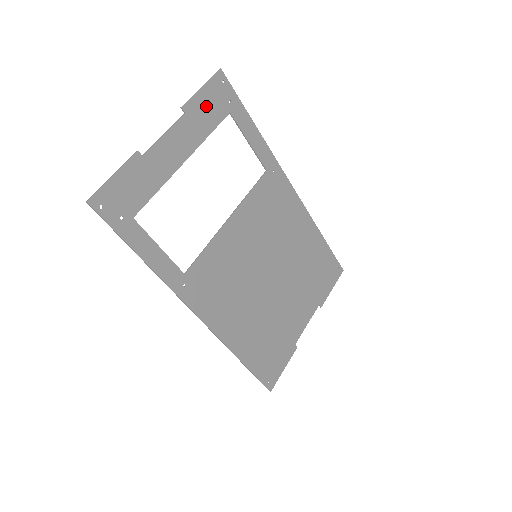
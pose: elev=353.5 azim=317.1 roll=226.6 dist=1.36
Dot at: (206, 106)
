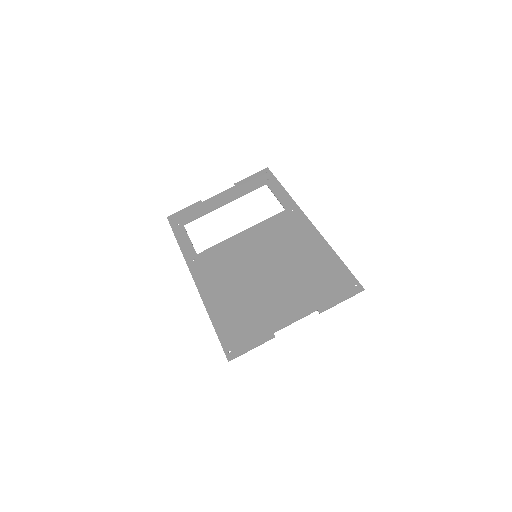
Dot at: (250, 182)
